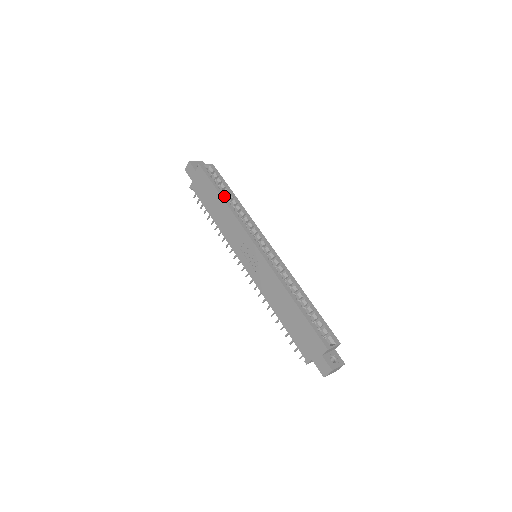
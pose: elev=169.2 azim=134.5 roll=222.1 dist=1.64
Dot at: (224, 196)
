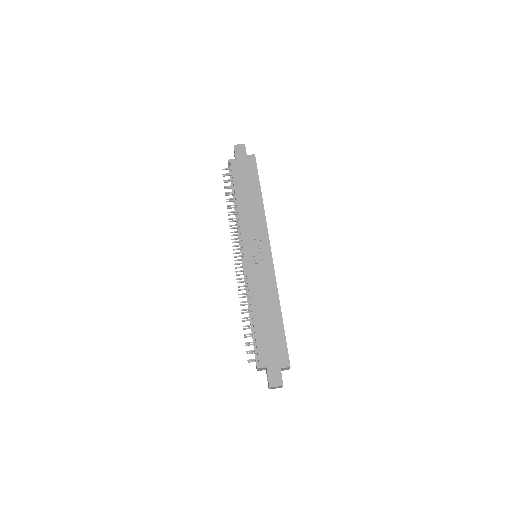
Dot at: (261, 193)
